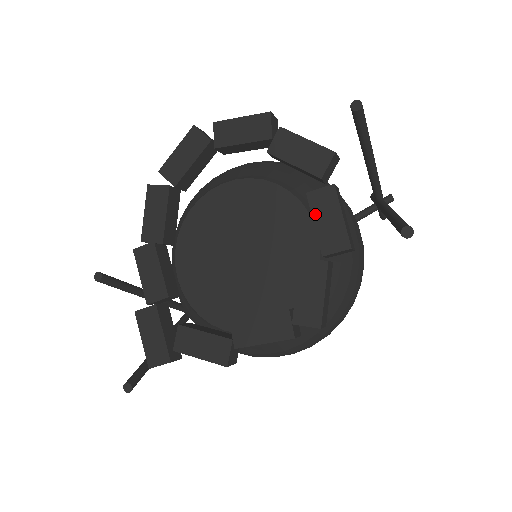
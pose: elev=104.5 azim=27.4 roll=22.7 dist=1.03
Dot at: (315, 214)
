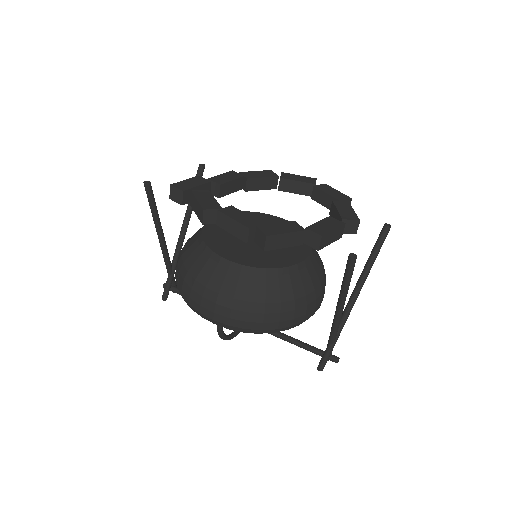
Dot at: (323, 221)
